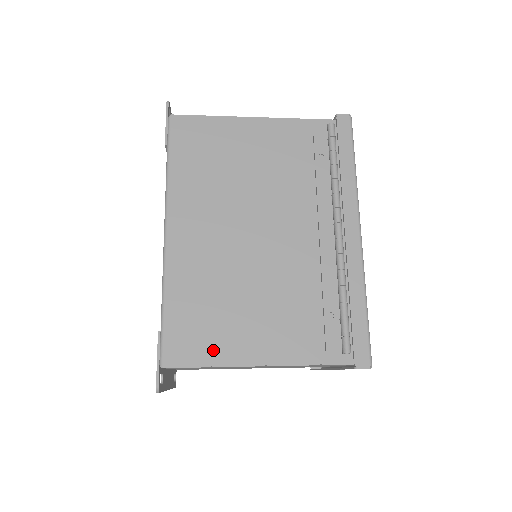
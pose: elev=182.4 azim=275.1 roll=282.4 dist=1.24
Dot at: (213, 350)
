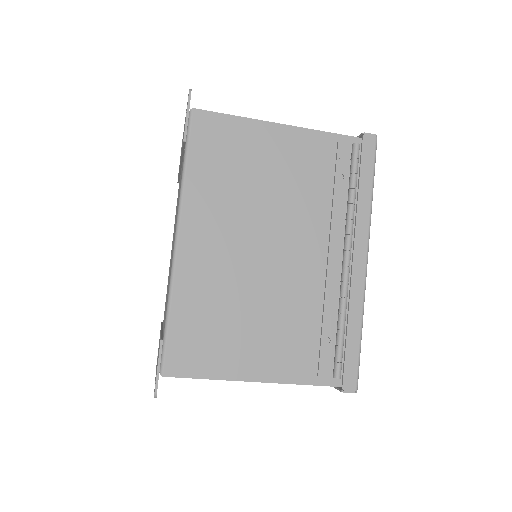
Dot at: (213, 364)
